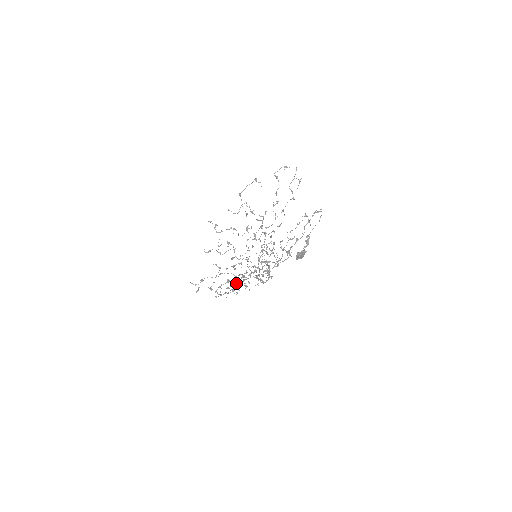
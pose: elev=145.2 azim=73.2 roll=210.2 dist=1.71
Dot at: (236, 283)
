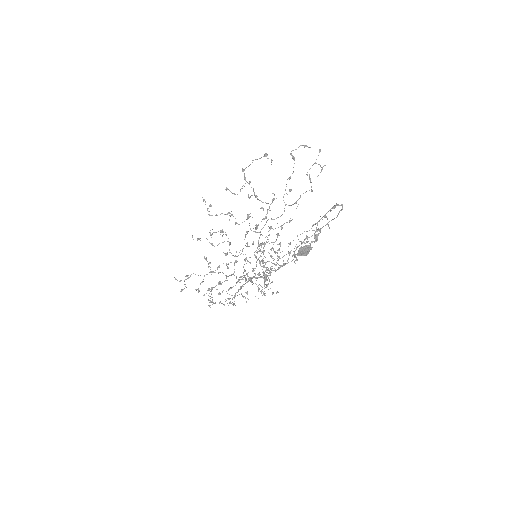
Dot at: (230, 288)
